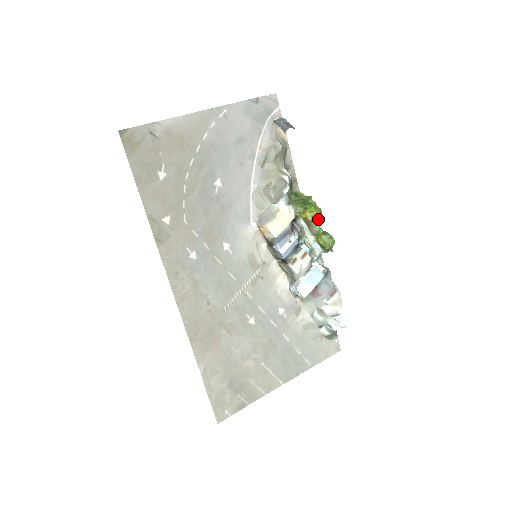
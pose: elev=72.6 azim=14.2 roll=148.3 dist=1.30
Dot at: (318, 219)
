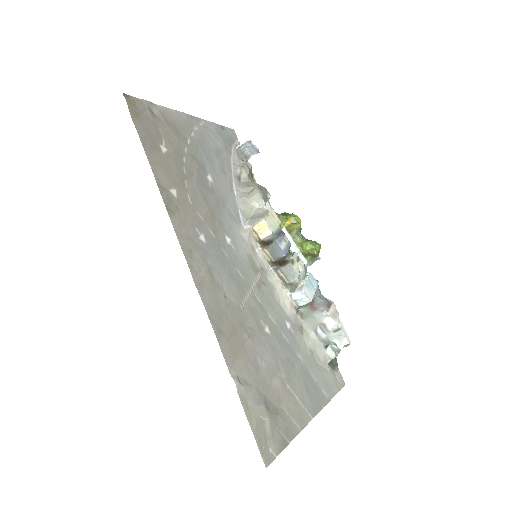
Dot at: (299, 228)
